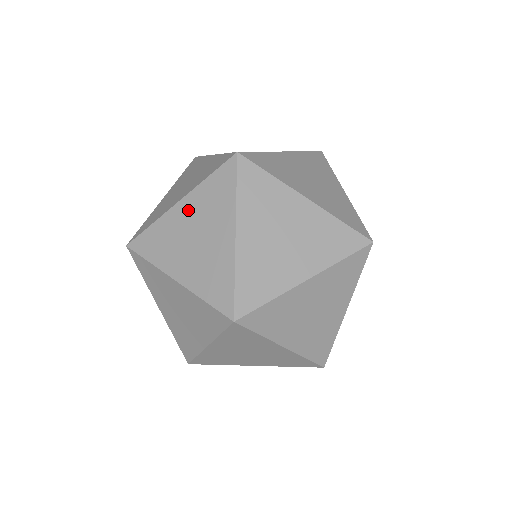
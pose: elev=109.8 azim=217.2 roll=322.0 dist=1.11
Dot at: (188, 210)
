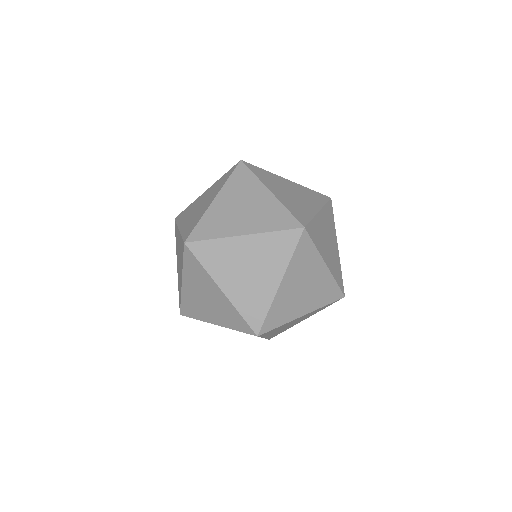
Dot at: (226, 199)
